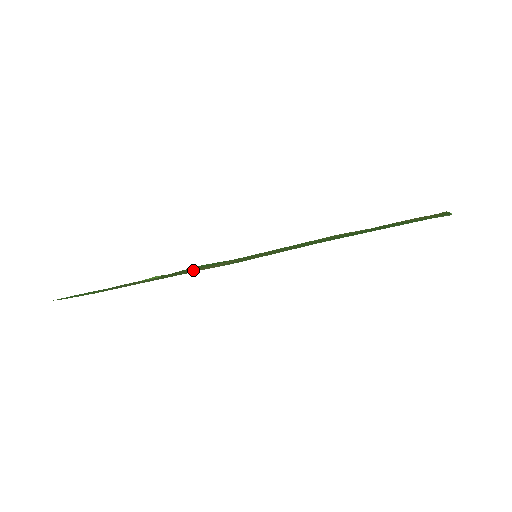
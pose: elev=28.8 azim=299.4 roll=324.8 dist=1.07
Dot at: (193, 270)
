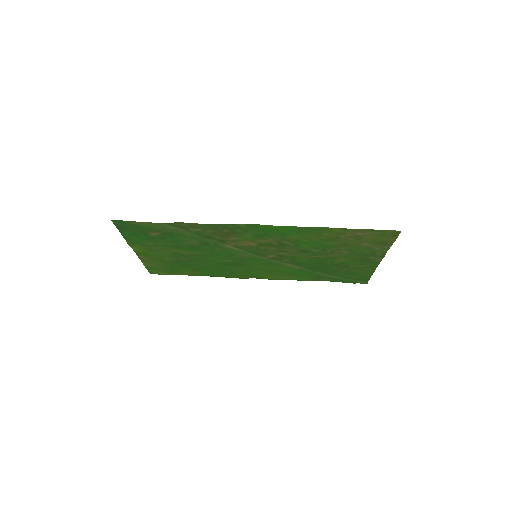
Dot at: (227, 238)
